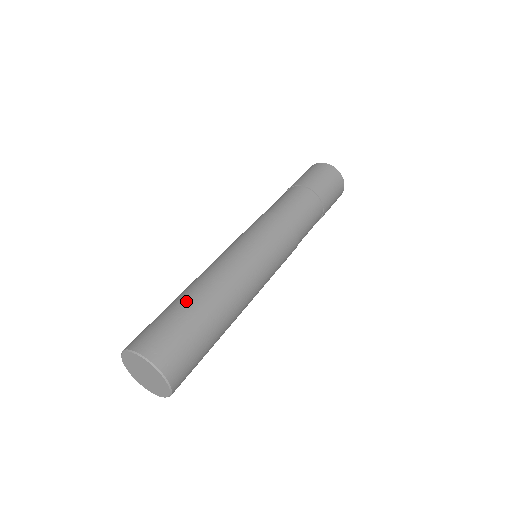
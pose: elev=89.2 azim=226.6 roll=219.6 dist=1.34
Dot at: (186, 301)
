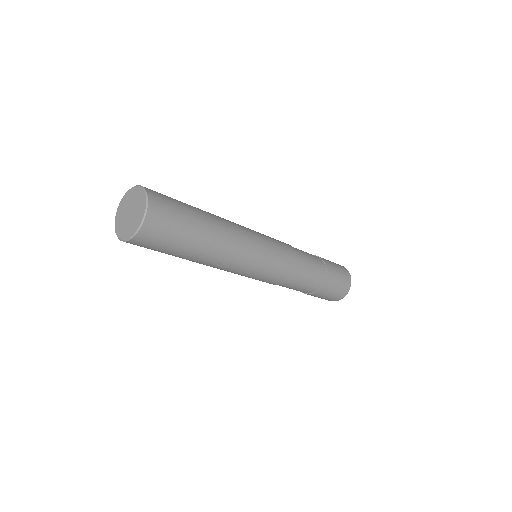
Dot at: occluded
